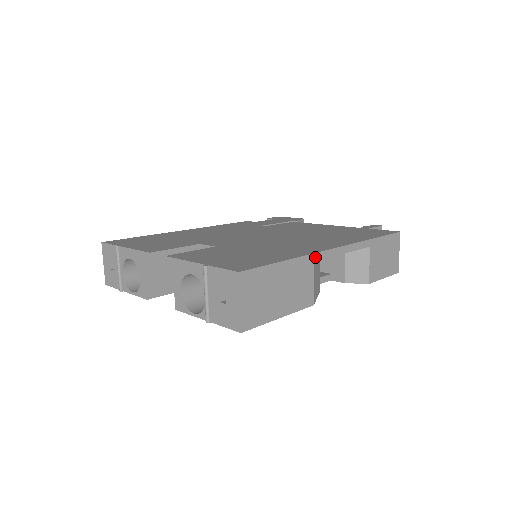
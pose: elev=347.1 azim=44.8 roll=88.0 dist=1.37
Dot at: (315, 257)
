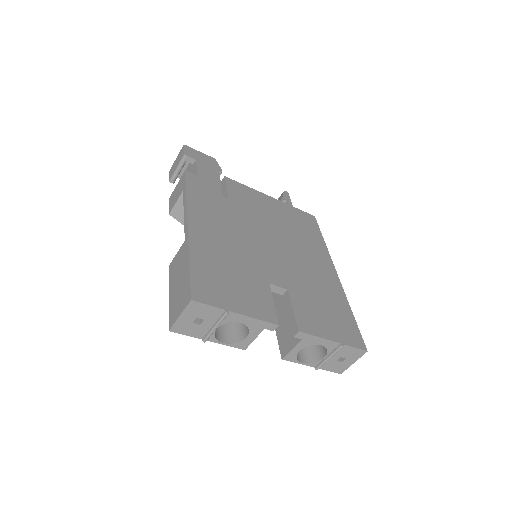
Dot at: occluded
